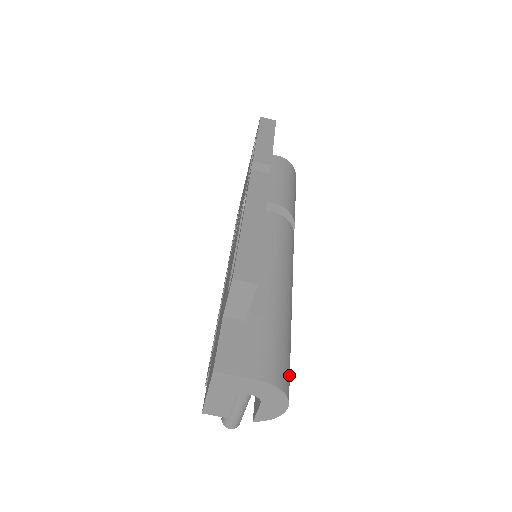
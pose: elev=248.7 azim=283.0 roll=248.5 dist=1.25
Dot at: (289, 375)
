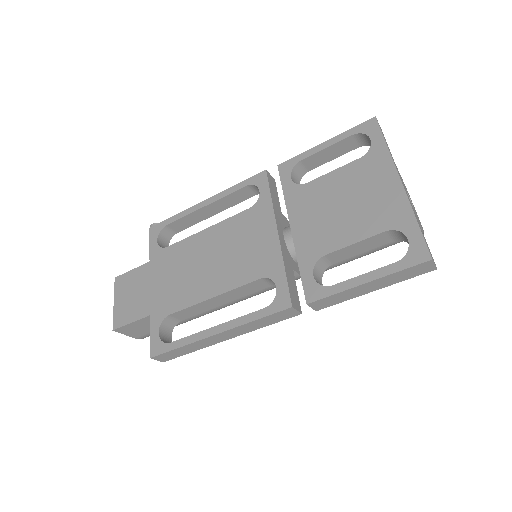
Dot at: occluded
